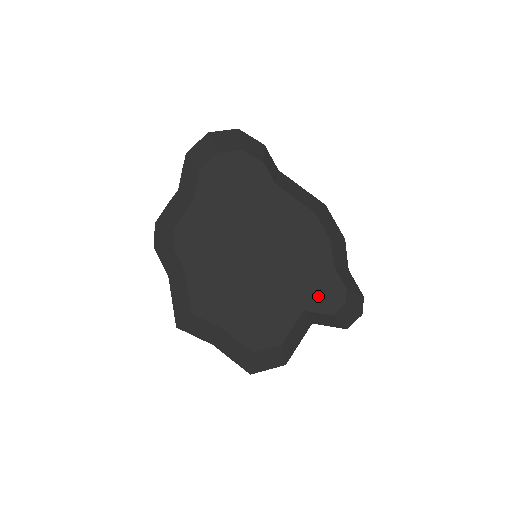
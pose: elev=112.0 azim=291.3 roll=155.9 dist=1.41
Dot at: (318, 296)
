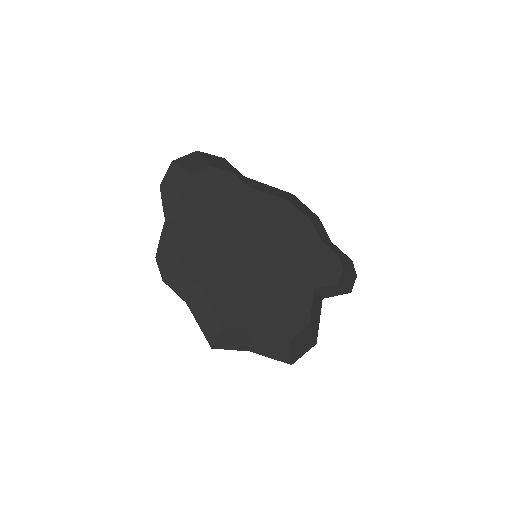
Dot at: (320, 271)
